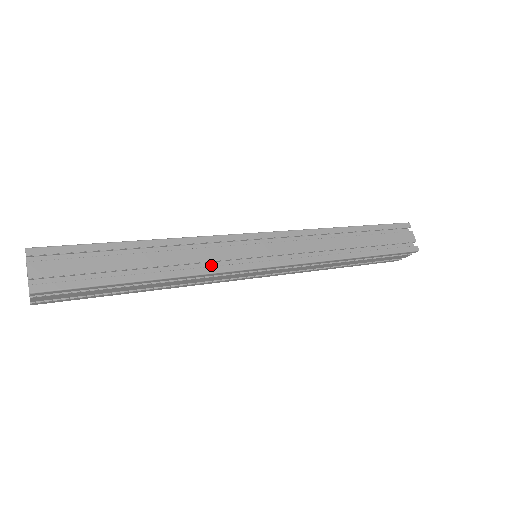
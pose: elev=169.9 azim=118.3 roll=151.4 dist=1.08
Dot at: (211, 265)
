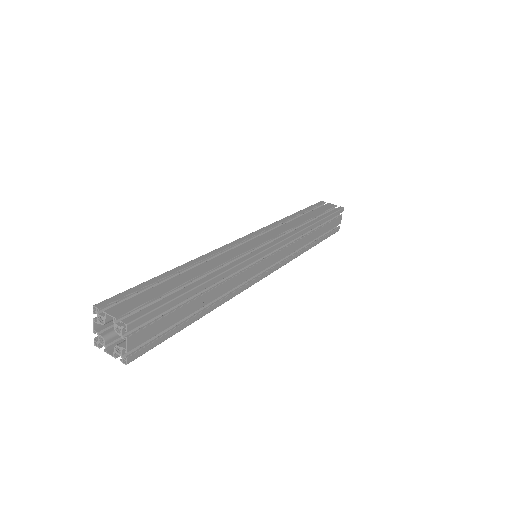
Dot at: occluded
